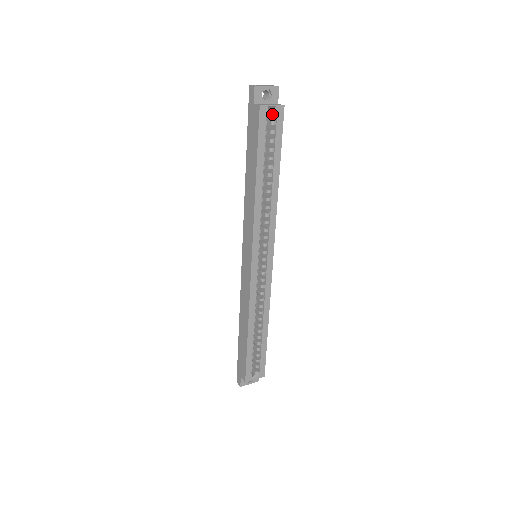
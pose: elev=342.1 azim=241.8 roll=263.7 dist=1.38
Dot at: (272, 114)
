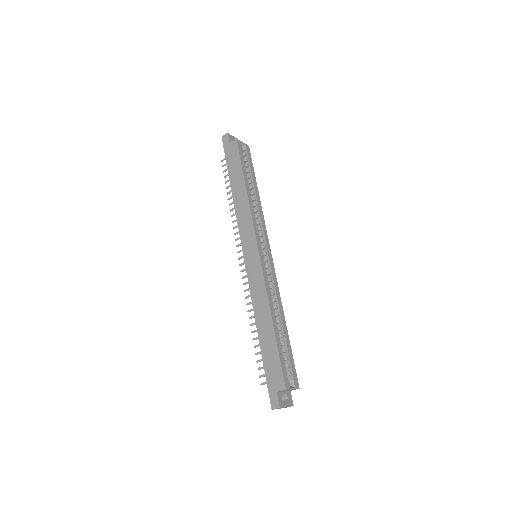
Dot at: (243, 149)
